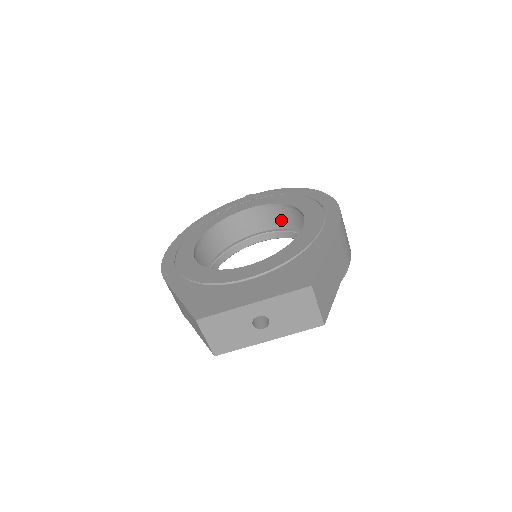
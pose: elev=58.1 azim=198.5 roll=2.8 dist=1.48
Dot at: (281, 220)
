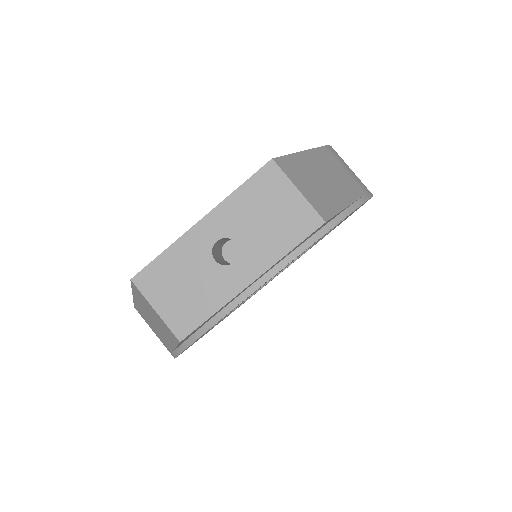
Dot at: occluded
